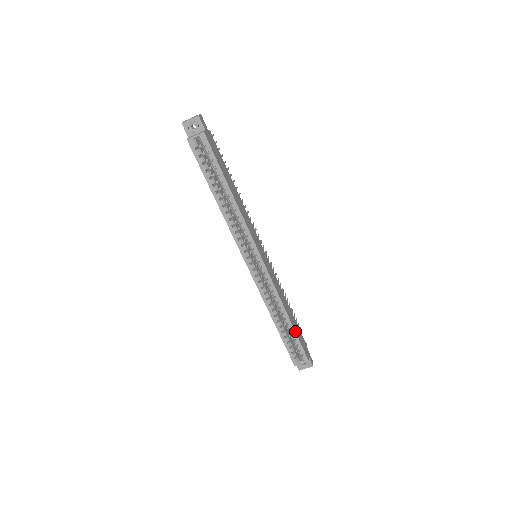
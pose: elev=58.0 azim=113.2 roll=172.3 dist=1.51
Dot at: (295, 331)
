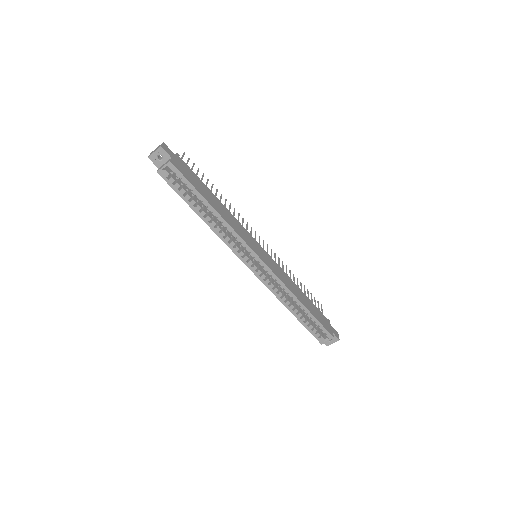
Dot at: (312, 314)
